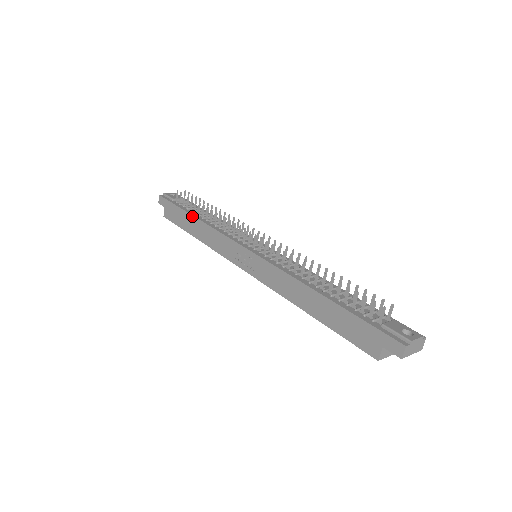
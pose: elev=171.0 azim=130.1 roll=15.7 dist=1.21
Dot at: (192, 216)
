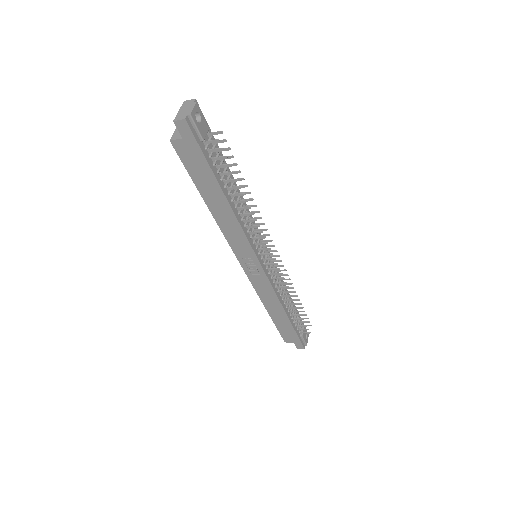
Dot at: (224, 196)
